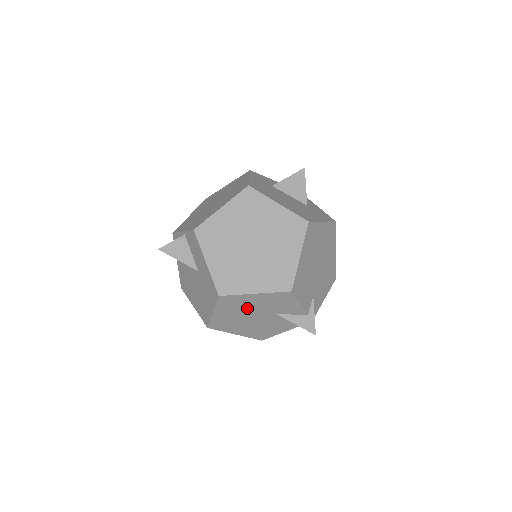
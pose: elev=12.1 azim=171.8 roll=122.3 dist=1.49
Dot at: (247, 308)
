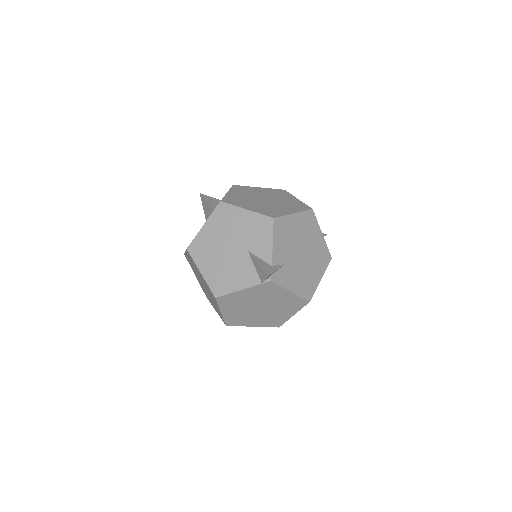
Dot at: (231, 230)
